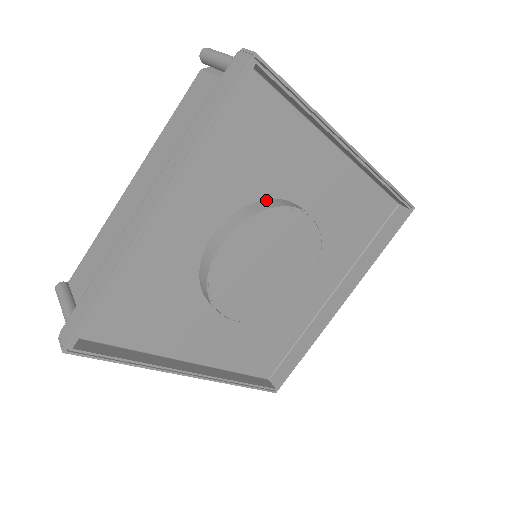
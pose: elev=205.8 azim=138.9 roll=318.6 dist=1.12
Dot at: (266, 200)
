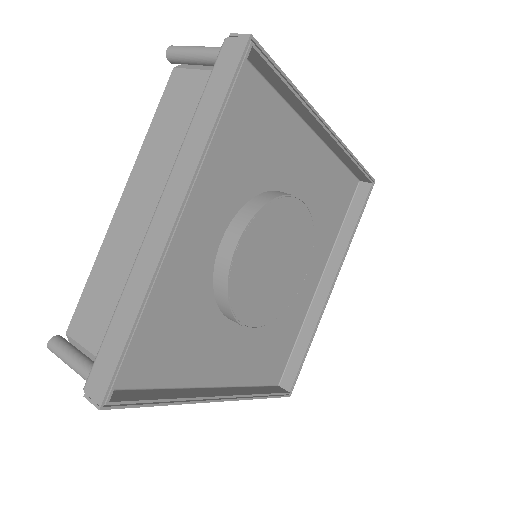
Dot at: (263, 193)
